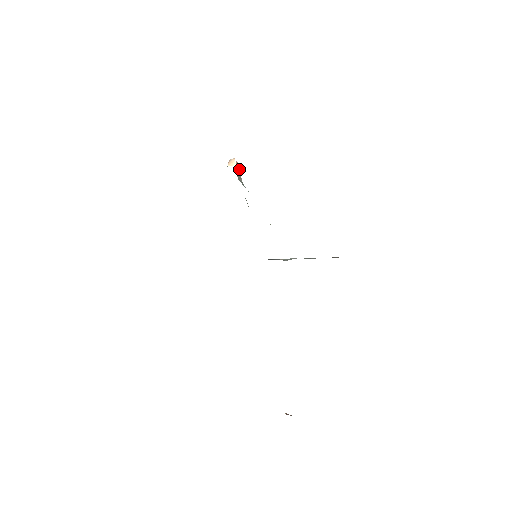
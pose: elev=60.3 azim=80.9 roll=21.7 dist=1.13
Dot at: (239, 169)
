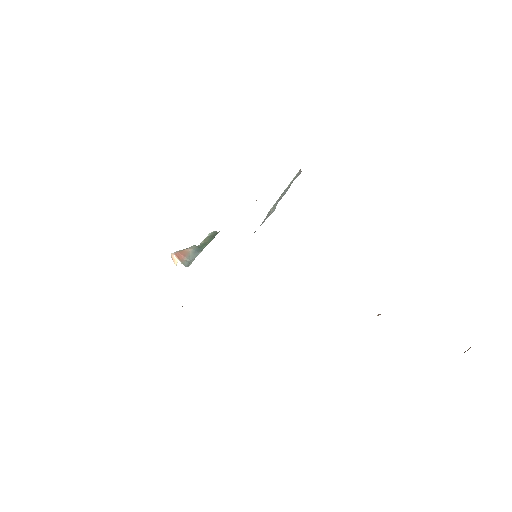
Dot at: (182, 252)
